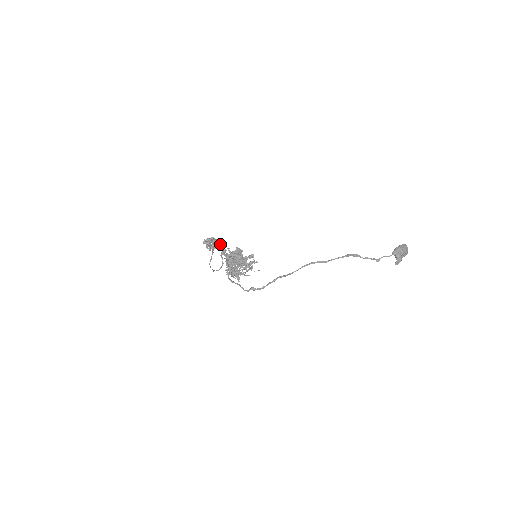
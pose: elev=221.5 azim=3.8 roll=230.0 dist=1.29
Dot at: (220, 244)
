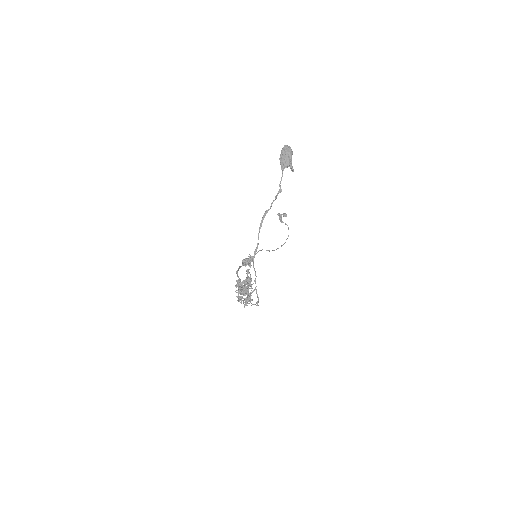
Dot at: (249, 257)
